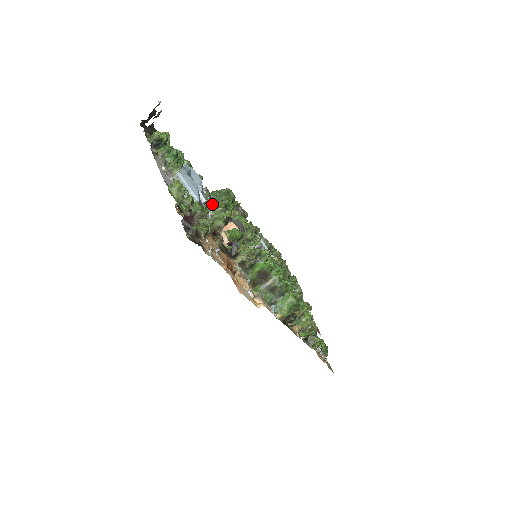
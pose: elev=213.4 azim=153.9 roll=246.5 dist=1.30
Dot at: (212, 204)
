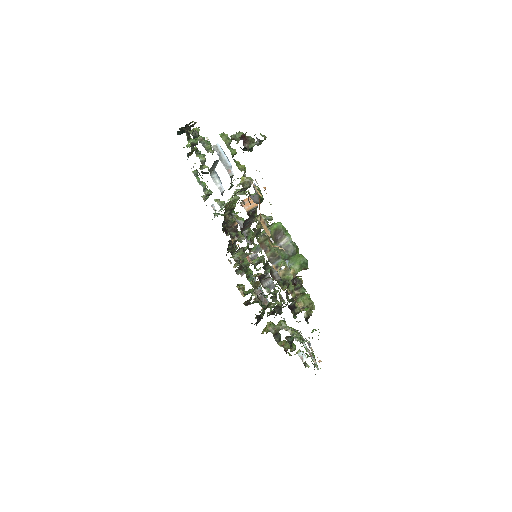
Dot at: occluded
